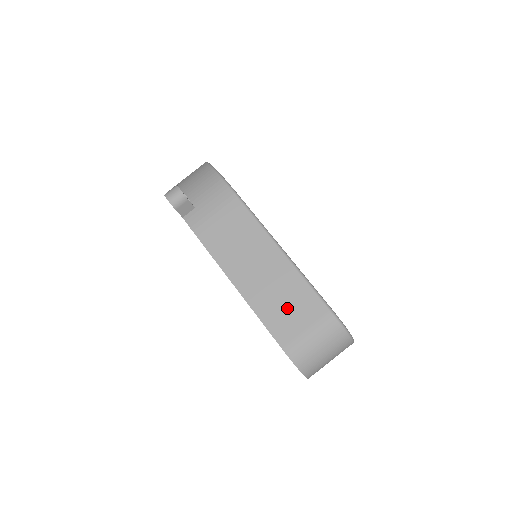
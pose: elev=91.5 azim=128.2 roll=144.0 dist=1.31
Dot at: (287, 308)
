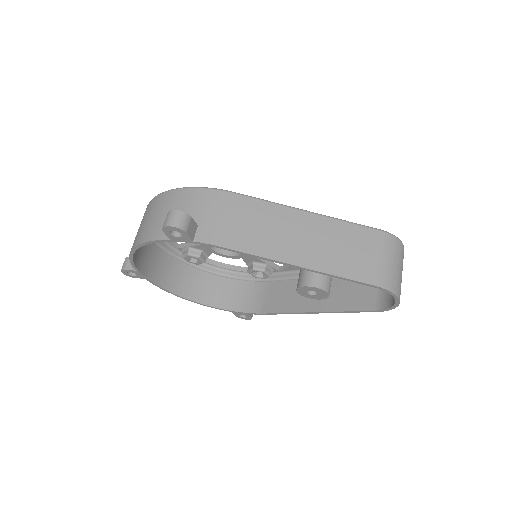
Dot at: (350, 251)
